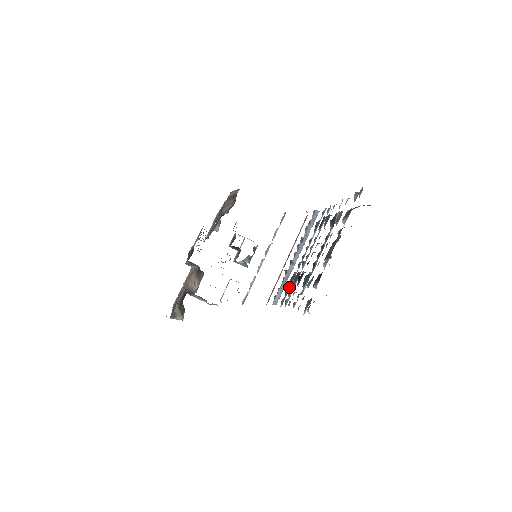
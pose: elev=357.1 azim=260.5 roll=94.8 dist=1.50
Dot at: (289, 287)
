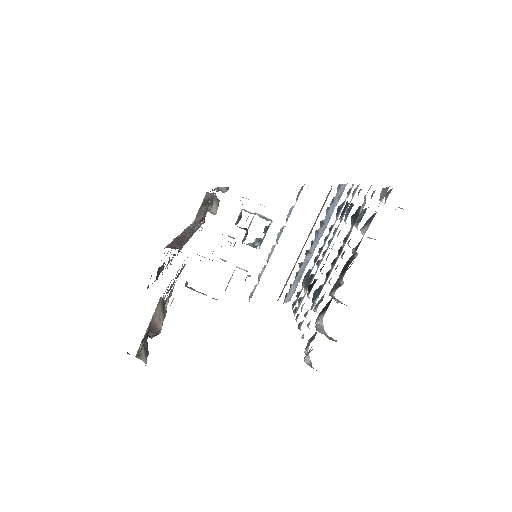
Dot at: occluded
